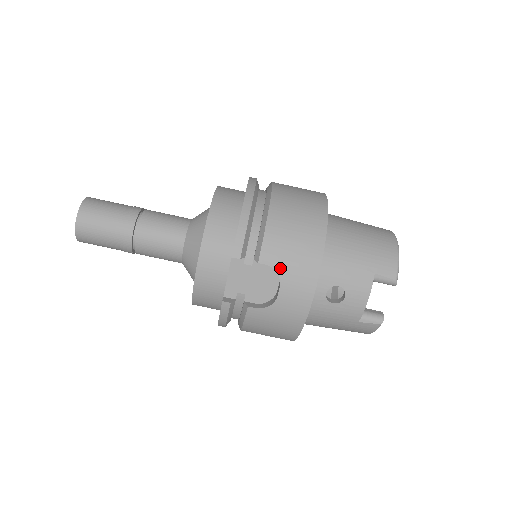
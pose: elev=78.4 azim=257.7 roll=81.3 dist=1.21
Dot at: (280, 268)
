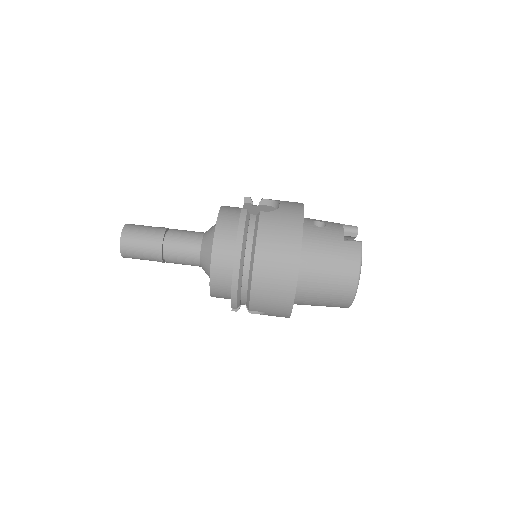
Dot at: (277, 200)
